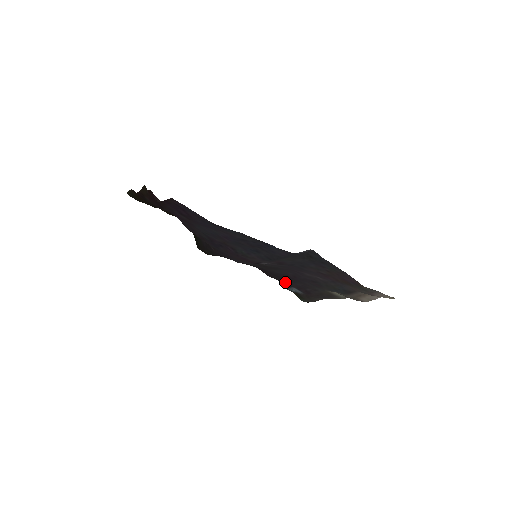
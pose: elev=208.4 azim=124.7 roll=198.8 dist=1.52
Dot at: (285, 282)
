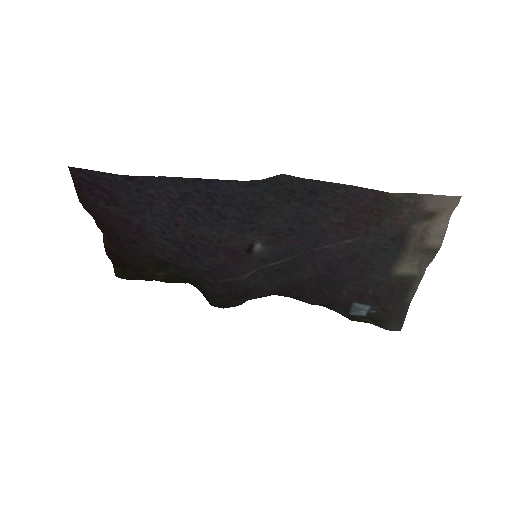
Dot at: (334, 297)
